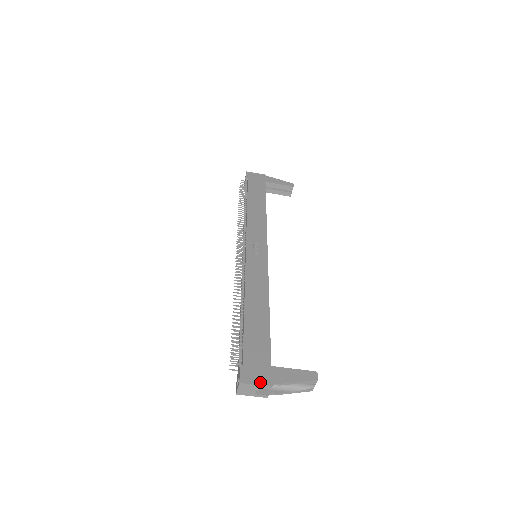
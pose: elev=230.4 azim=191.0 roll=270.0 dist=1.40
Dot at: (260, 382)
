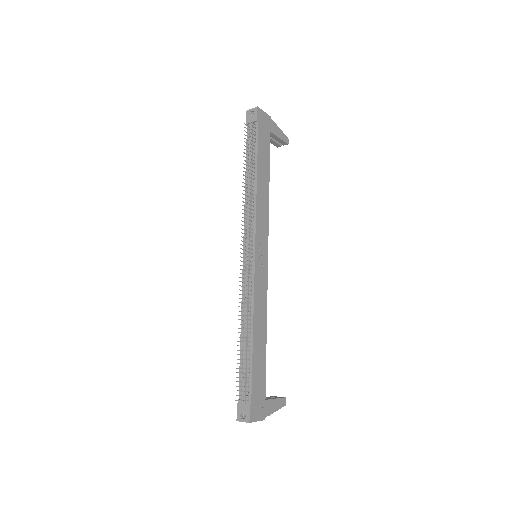
Dot at: (260, 418)
